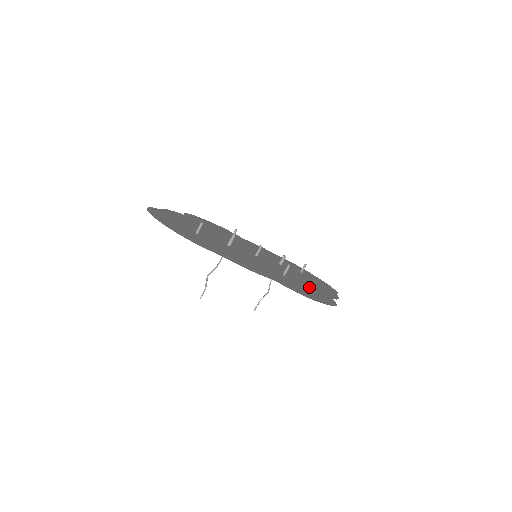
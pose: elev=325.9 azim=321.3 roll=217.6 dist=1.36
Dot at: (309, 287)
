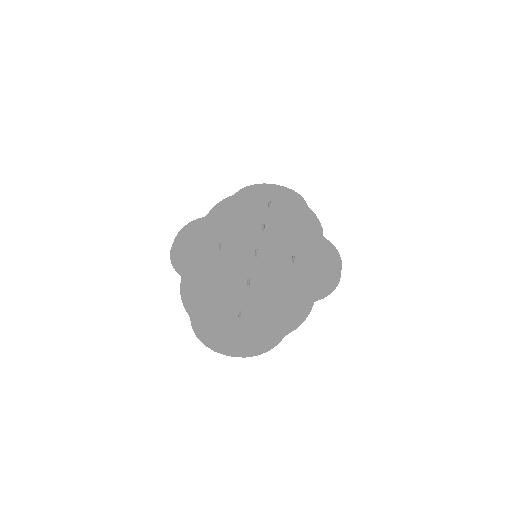
Dot at: (308, 248)
